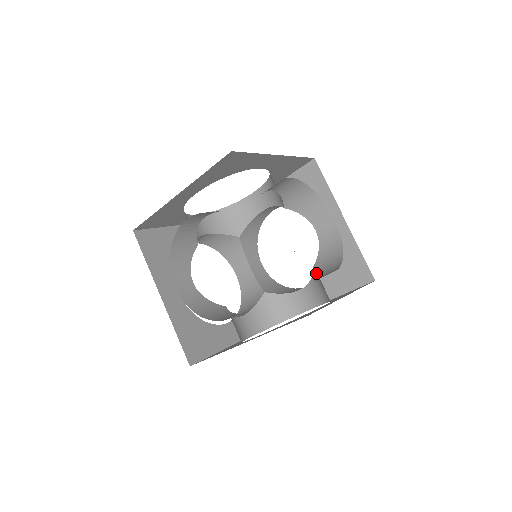
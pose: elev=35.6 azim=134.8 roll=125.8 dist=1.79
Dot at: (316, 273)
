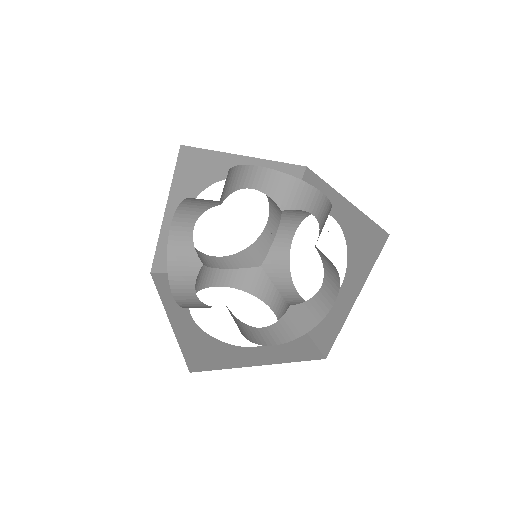
Dot at: (316, 247)
